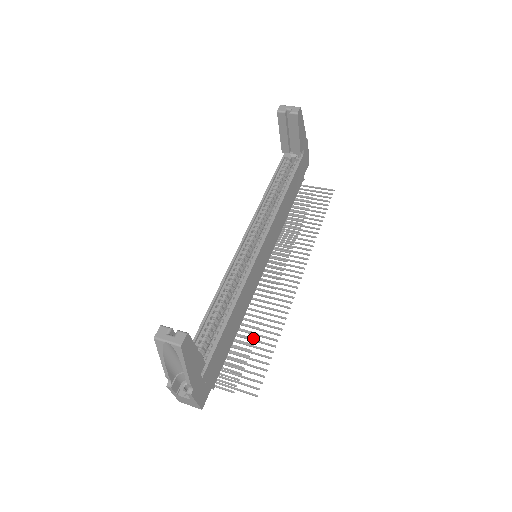
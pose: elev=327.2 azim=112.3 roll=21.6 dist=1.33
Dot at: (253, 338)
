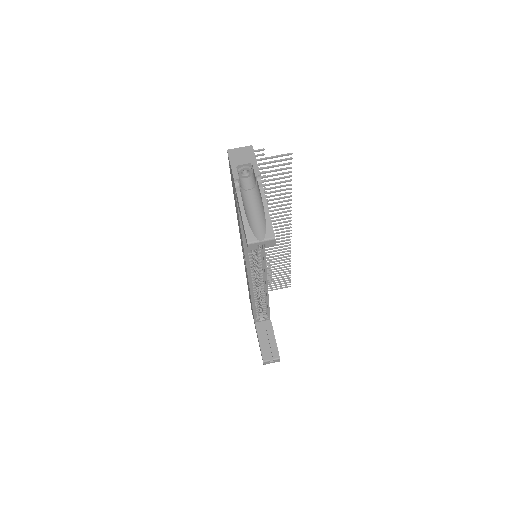
Dot at: occluded
